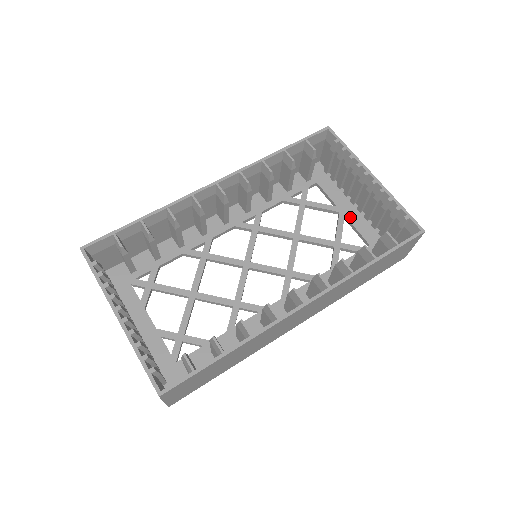
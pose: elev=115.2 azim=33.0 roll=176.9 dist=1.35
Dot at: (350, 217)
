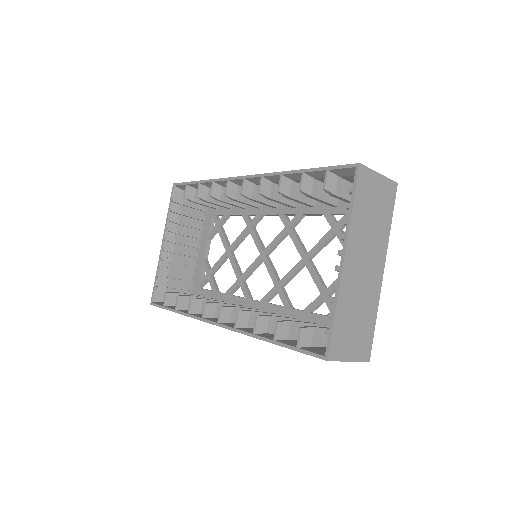
Dot at: occluded
